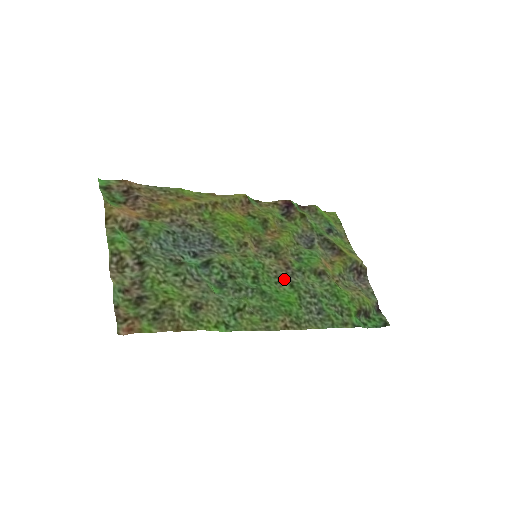
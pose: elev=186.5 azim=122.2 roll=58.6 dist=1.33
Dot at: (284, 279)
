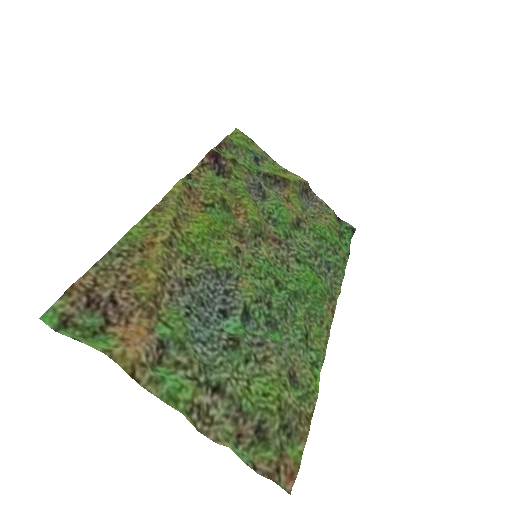
Dot at: (288, 259)
